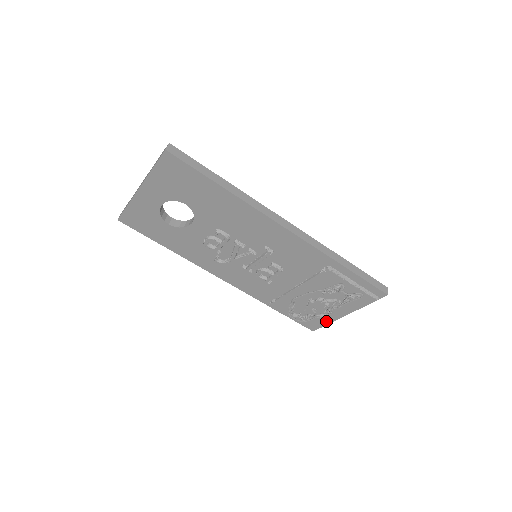
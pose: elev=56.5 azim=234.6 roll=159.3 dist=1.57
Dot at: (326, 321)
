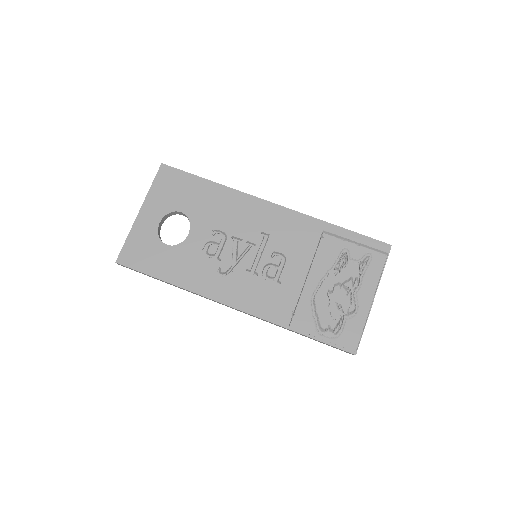
Dot at: (359, 321)
